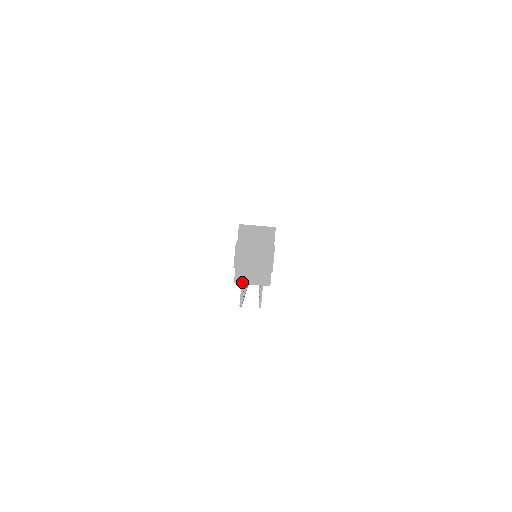
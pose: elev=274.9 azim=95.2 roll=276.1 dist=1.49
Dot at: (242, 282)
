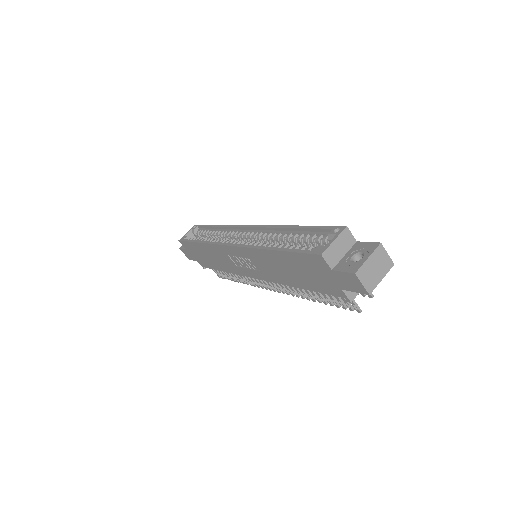
Dot at: (355, 295)
